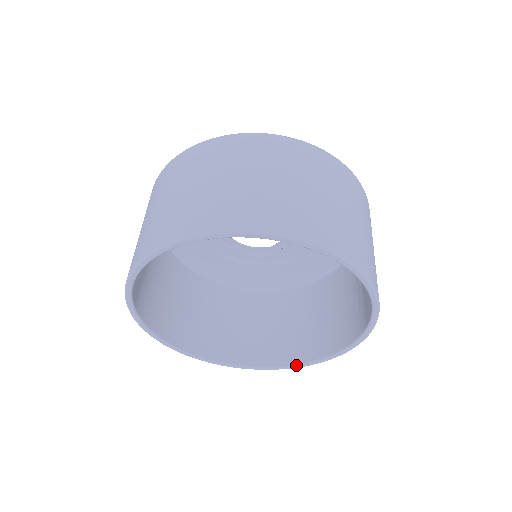
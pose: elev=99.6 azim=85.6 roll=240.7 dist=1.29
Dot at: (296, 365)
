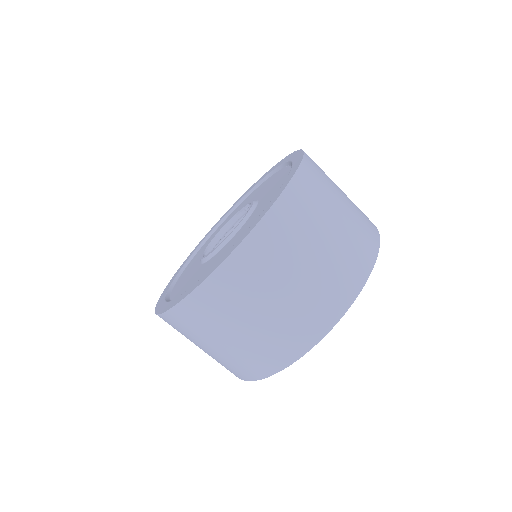
Dot at: occluded
